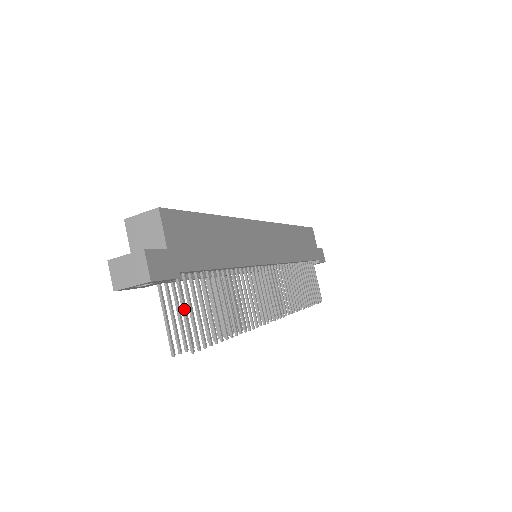
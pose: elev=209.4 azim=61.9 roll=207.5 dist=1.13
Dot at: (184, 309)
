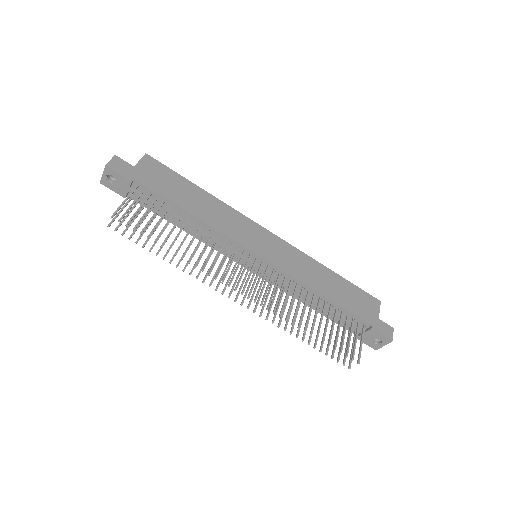
Dot at: (126, 199)
